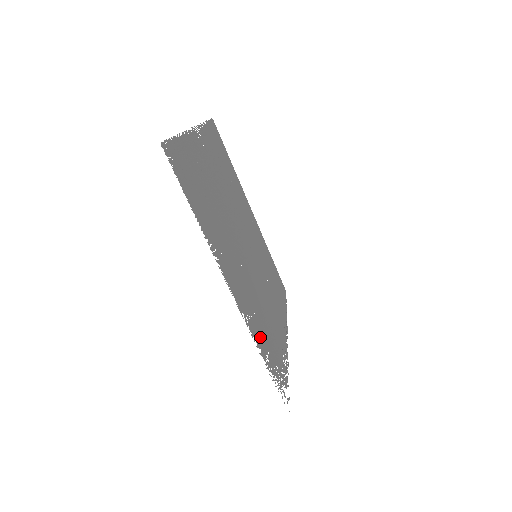
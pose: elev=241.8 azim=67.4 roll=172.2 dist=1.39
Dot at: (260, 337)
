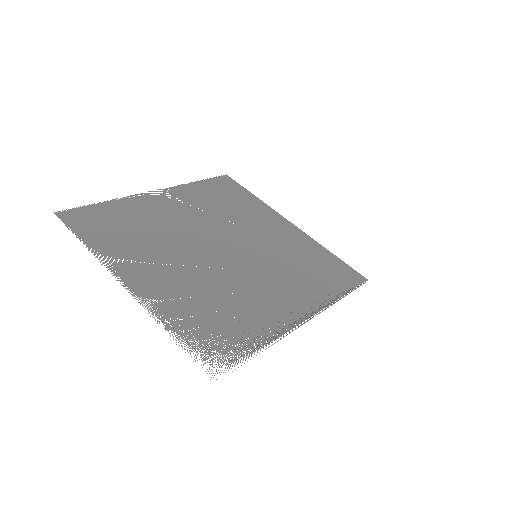
Dot at: (181, 315)
